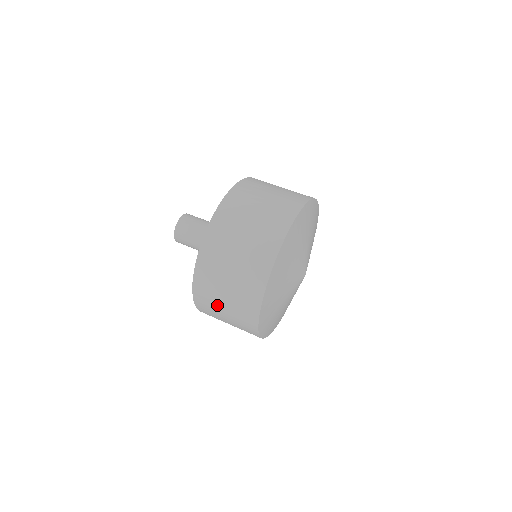
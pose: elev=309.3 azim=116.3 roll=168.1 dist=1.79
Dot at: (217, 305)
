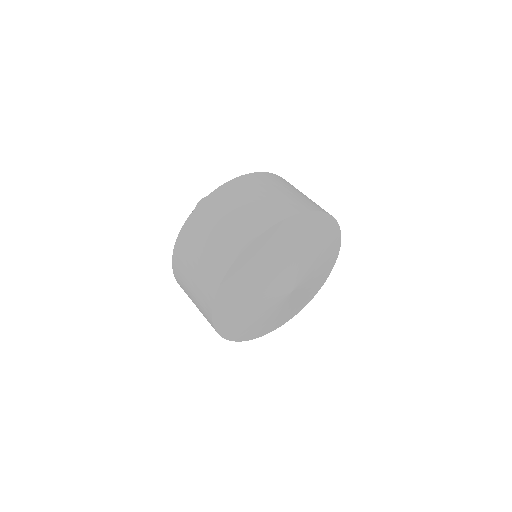
Dot at: occluded
